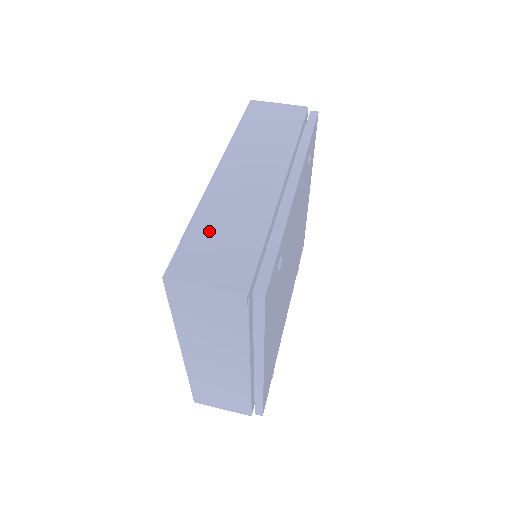
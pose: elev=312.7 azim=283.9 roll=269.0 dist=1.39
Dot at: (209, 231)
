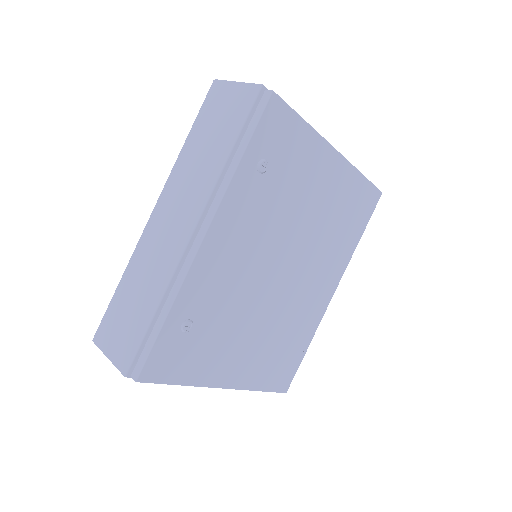
Dot at: (126, 296)
